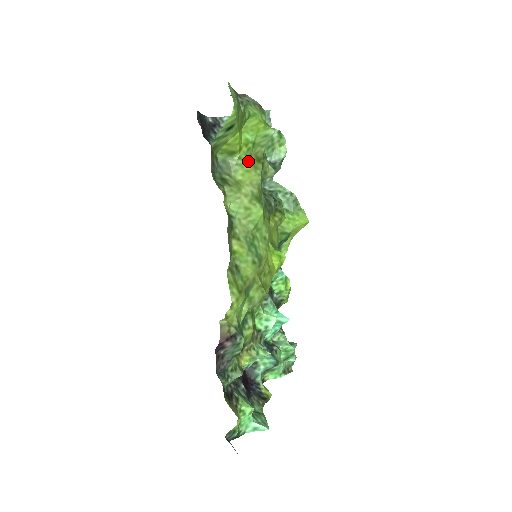
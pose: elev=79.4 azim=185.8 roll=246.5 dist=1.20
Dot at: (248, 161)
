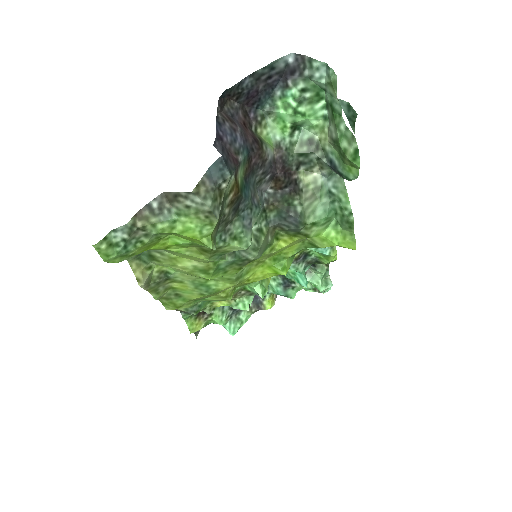
Dot at: (186, 251)
